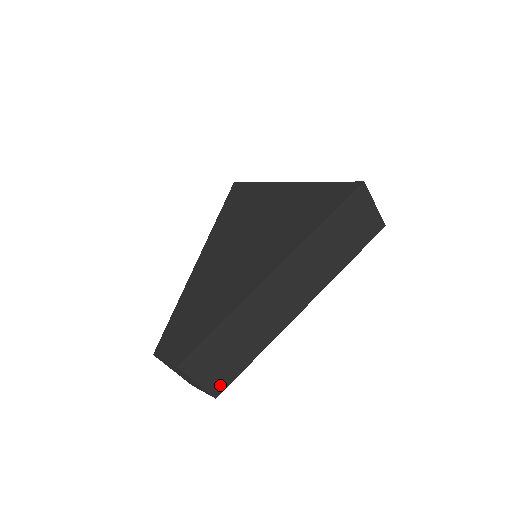
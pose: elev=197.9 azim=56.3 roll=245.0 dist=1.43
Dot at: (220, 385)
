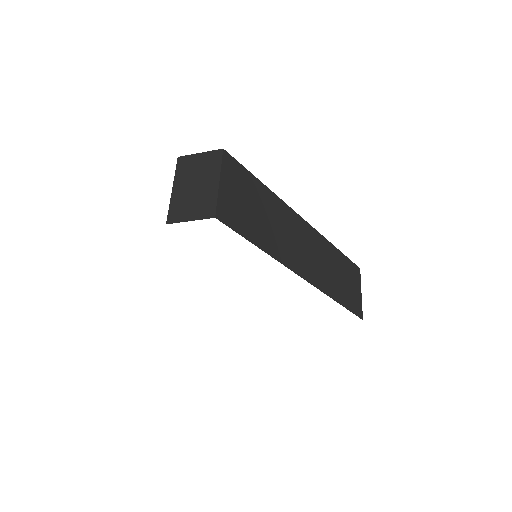
Dot at: (227, 216)
